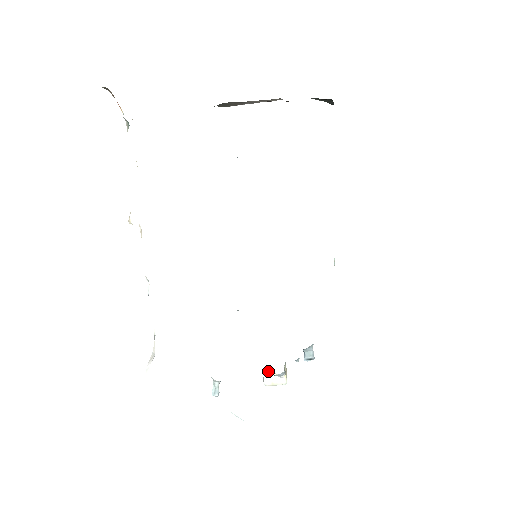
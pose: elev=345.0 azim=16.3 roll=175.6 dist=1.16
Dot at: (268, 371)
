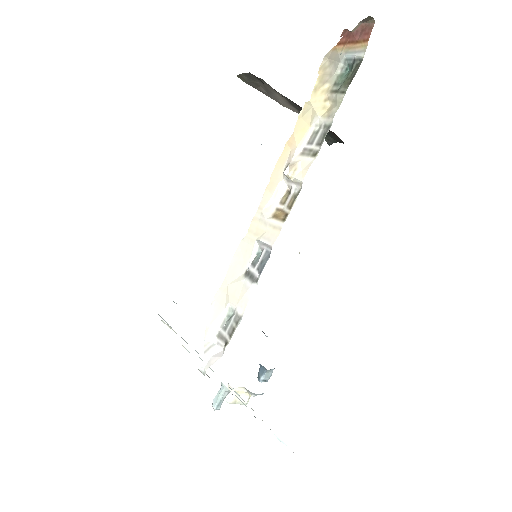
Dot at: (240, 387)
